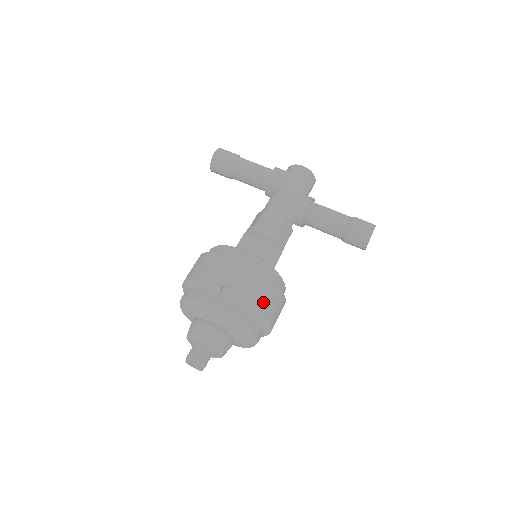
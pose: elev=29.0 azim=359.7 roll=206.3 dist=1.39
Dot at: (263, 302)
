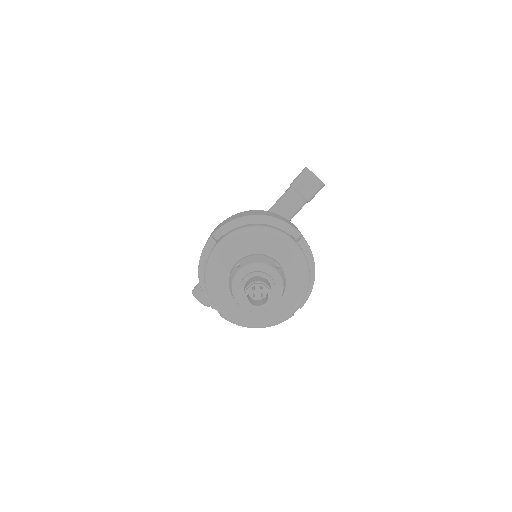
Dot at: occluded
